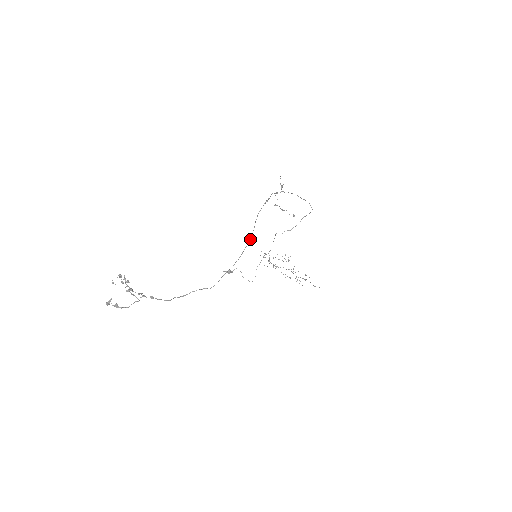
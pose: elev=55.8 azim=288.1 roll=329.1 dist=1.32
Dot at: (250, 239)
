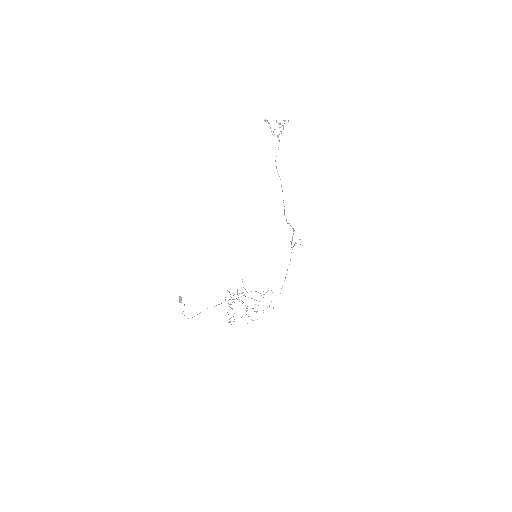
Dot at: (286, 219)
